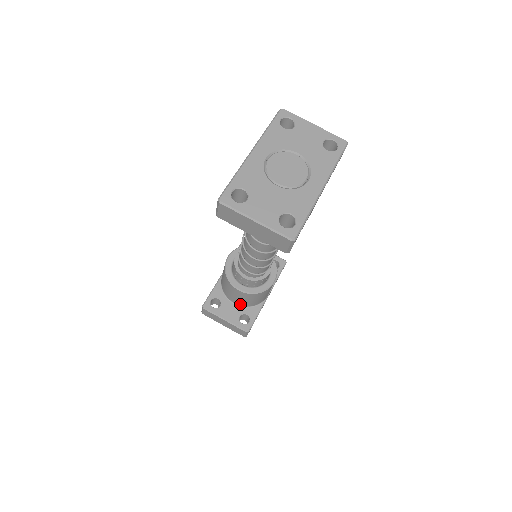
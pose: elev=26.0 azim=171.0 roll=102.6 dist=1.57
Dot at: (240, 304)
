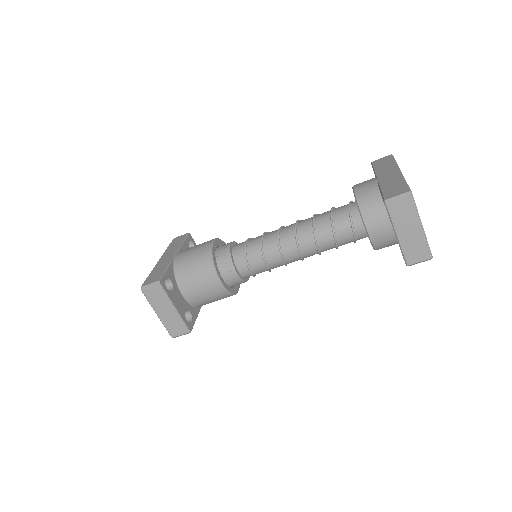
Dot at: (189, 298)
